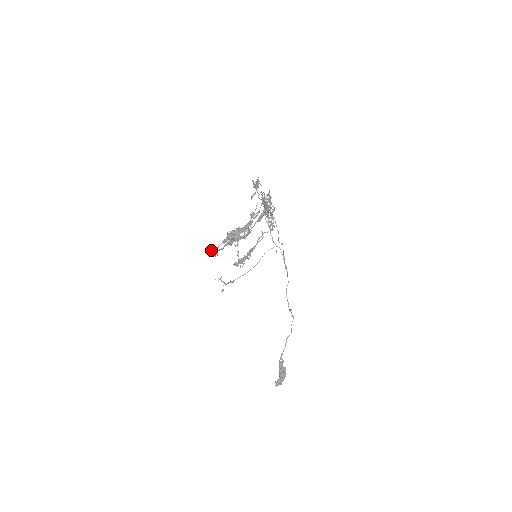
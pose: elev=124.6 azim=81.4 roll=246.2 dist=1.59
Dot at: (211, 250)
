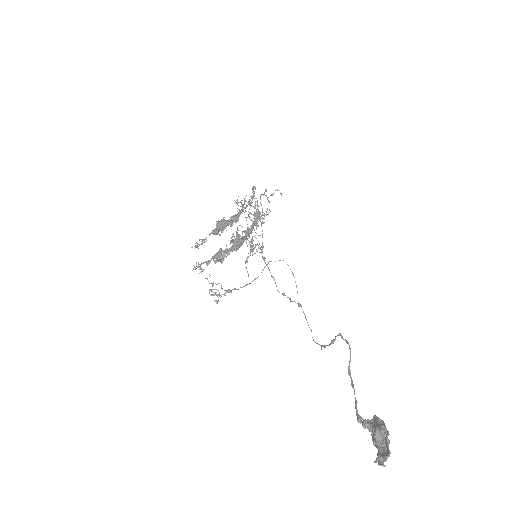
Dot at: occluded
